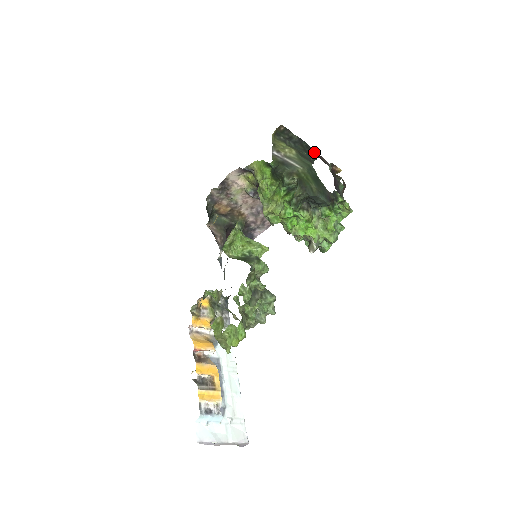
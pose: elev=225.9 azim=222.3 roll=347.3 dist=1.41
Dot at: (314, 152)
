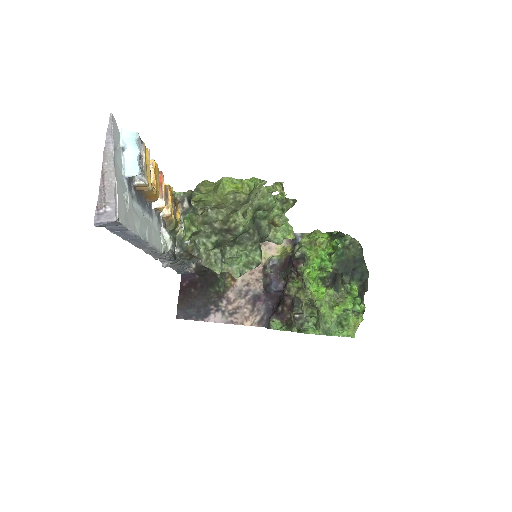
Dot at: occluded
